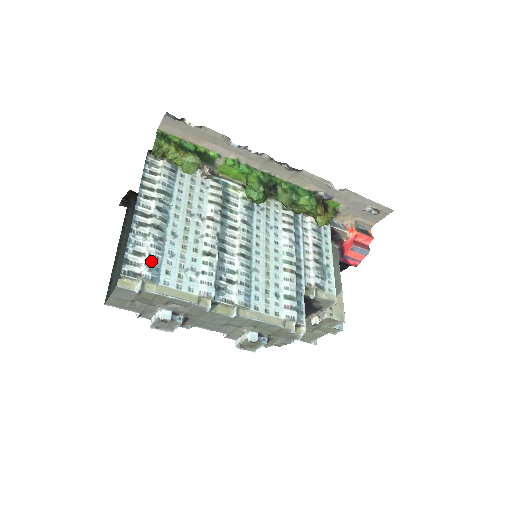
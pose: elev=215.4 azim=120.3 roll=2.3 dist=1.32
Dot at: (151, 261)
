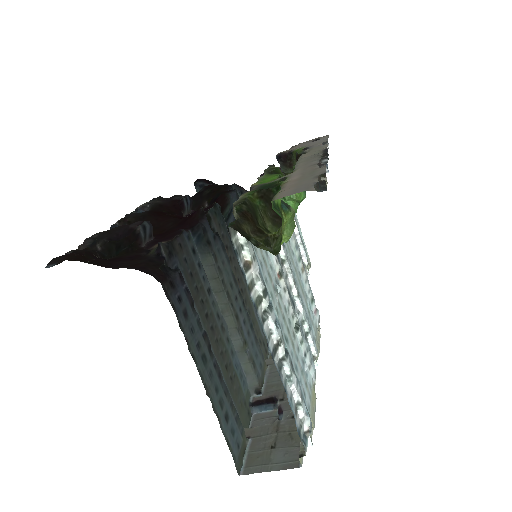
Dot at: (304, 403)
